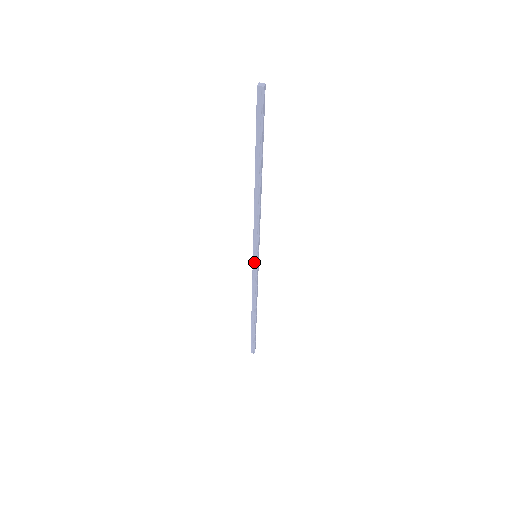
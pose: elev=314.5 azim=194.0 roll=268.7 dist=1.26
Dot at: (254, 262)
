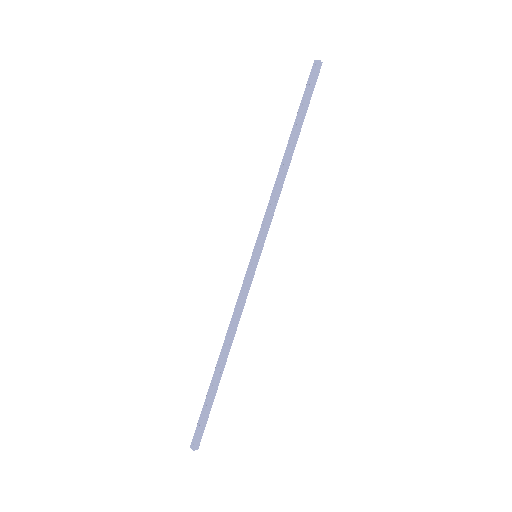
Dot at: (255, 263)
